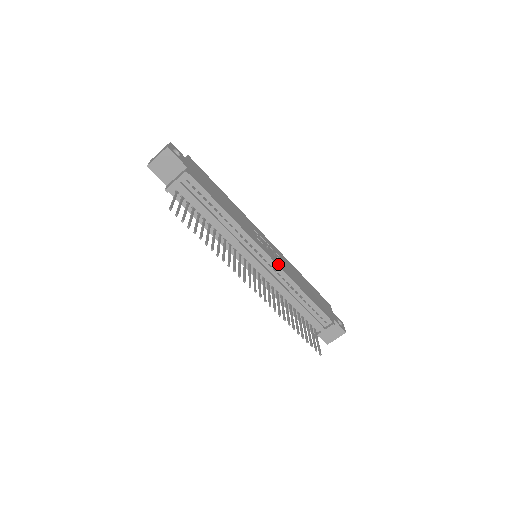
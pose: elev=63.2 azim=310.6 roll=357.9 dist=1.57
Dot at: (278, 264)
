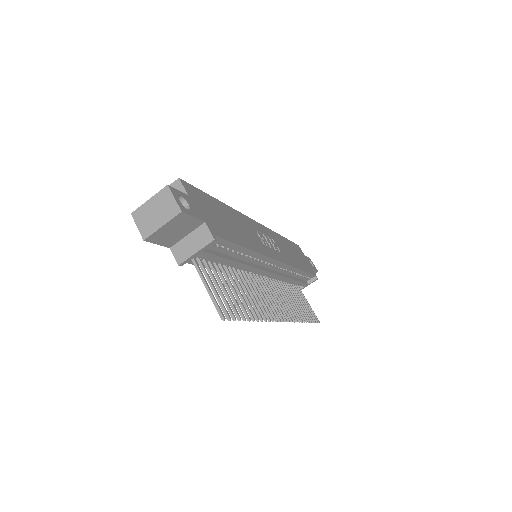
Dot at: (284, 261)
